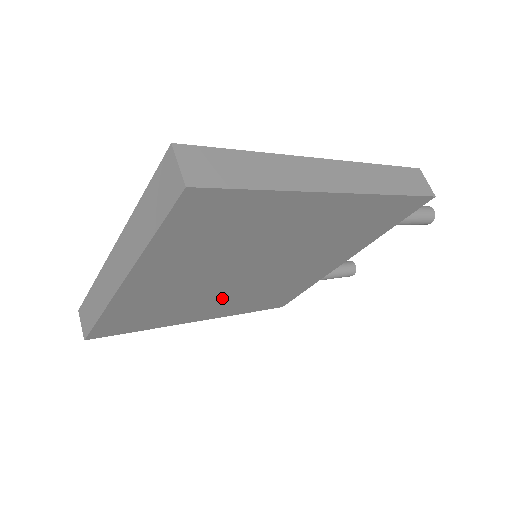
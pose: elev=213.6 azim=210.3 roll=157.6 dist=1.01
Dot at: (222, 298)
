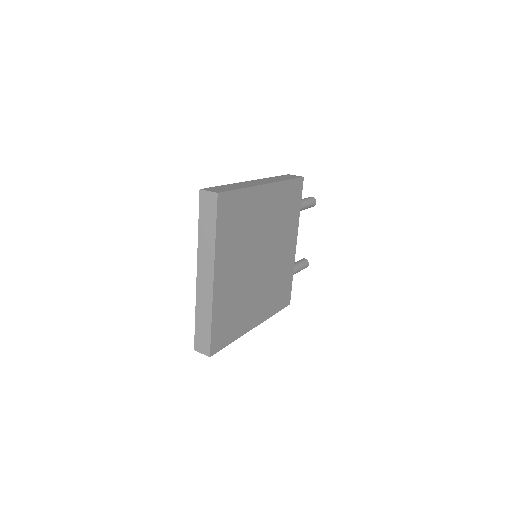
Dot at: (257, 294)
